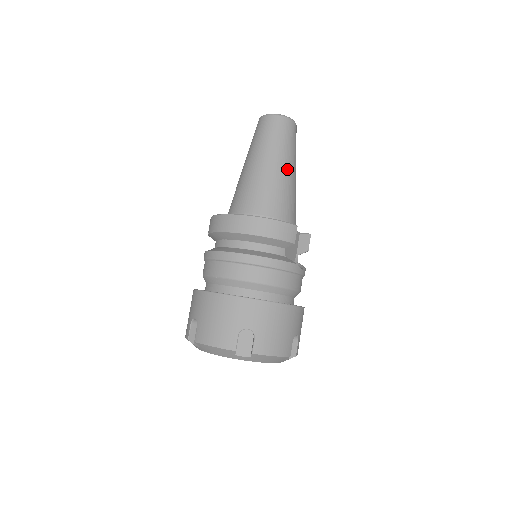
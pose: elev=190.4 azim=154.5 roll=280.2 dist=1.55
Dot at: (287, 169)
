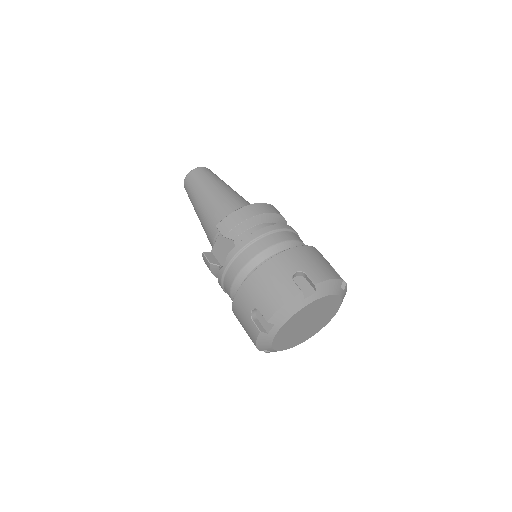
Dot at: occluded
